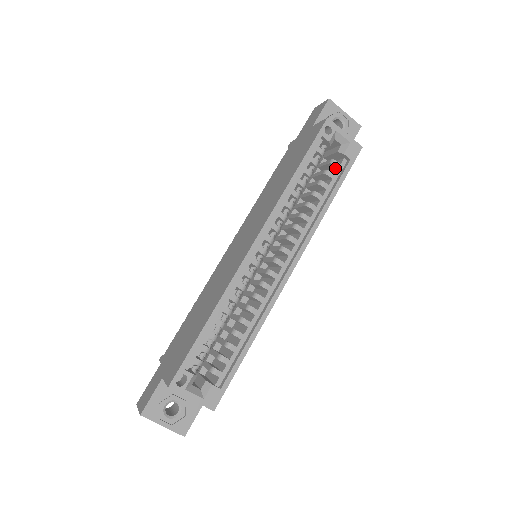
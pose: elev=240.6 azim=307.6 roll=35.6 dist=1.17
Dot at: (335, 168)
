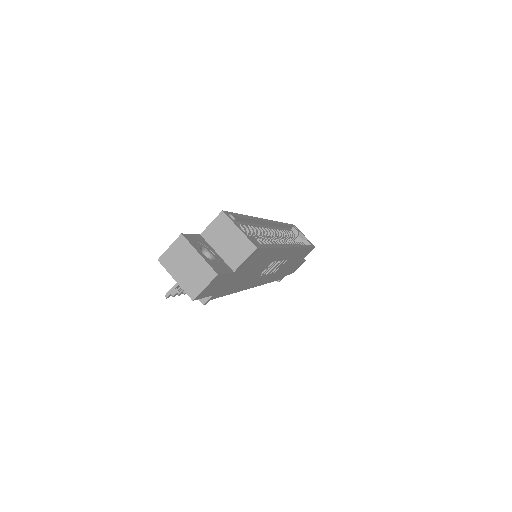
Dot at: occluded
